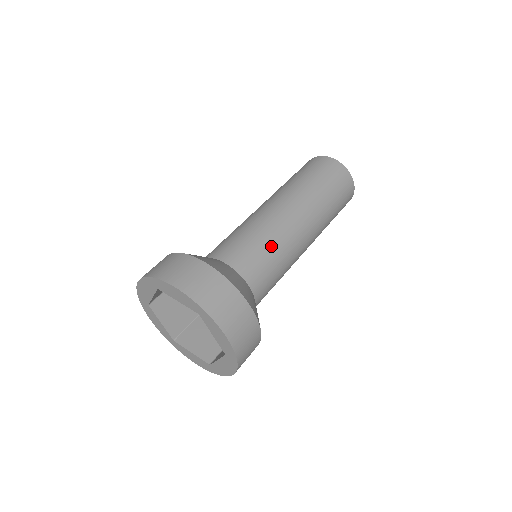
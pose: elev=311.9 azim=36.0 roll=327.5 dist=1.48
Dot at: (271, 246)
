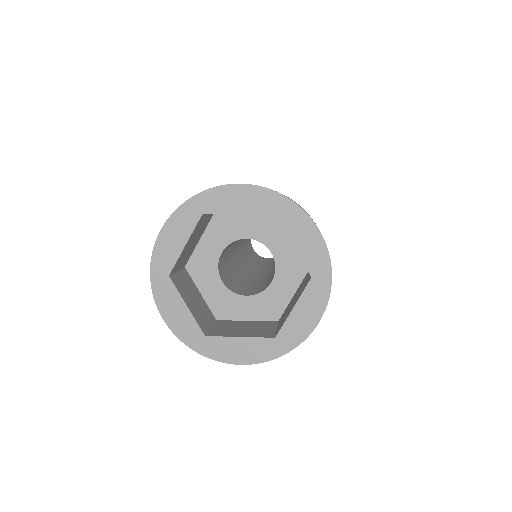
Dot at: occluded
